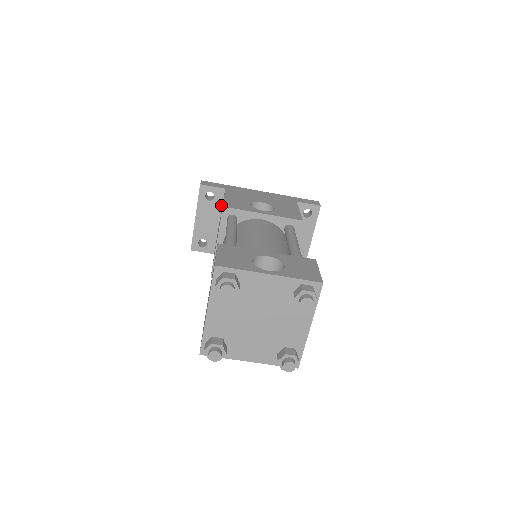
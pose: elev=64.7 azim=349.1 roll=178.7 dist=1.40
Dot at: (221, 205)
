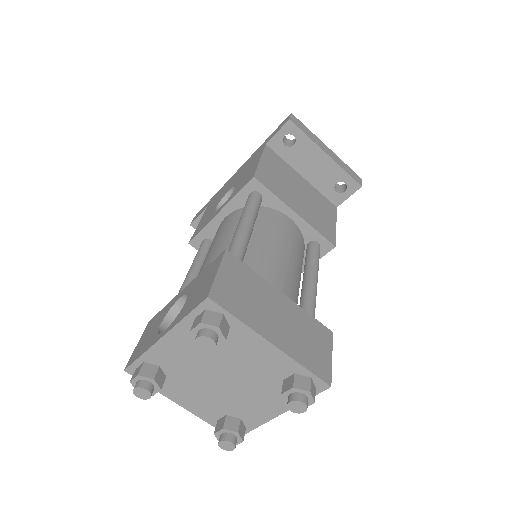
Dot at: occluded
